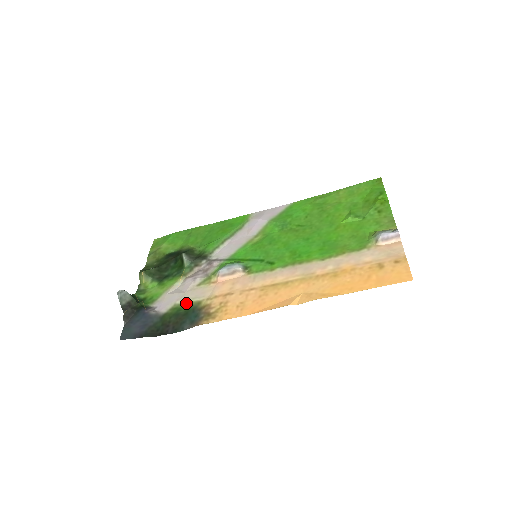
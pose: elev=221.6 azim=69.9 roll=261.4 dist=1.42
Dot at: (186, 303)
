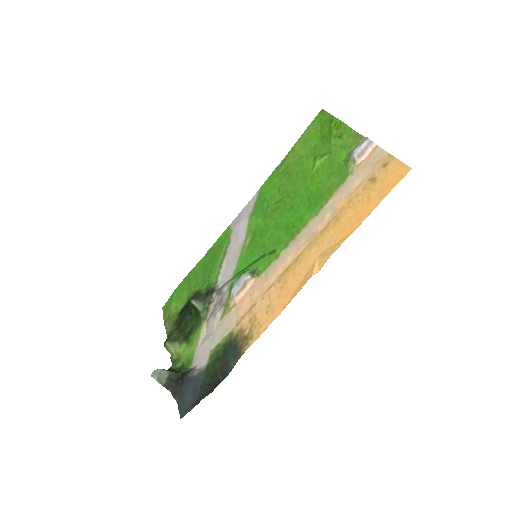
Dot at: (220, 343)
